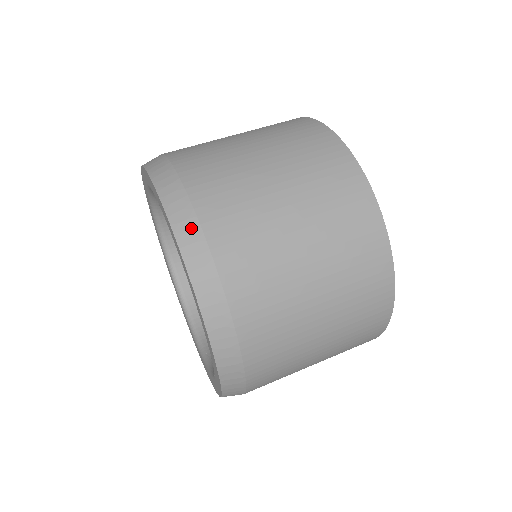
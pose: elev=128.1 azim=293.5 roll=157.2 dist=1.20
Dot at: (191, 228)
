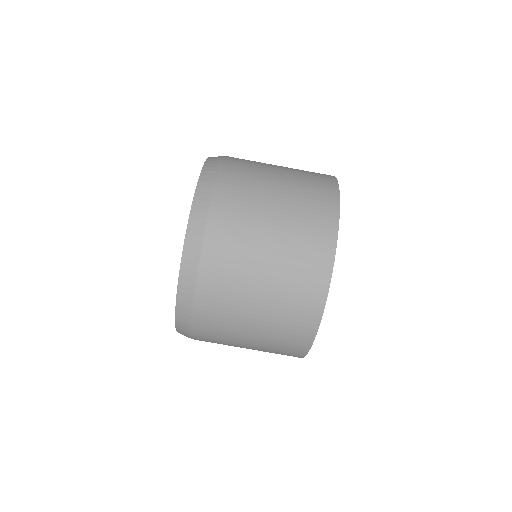
Dot at: (189, 285)
